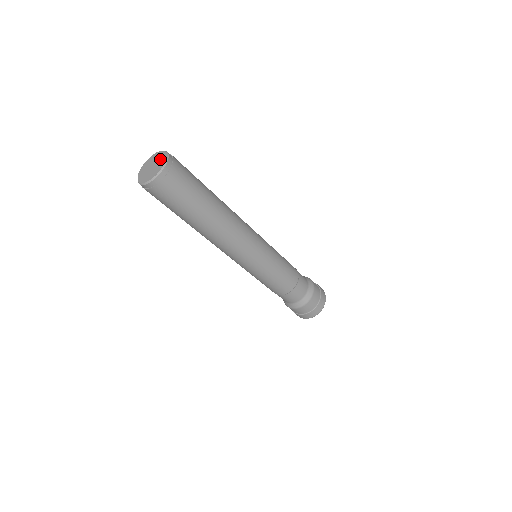
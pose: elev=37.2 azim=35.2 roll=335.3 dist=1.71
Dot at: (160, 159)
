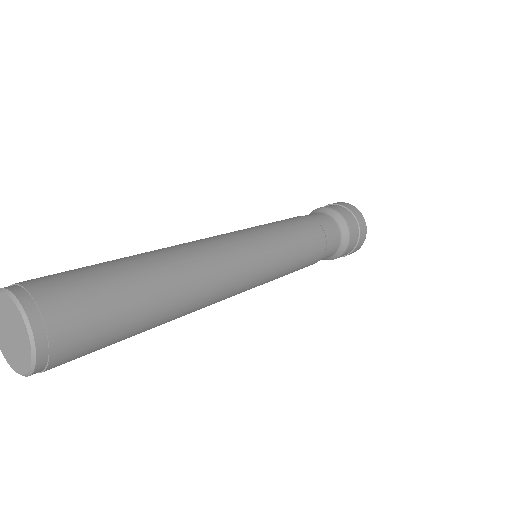
Dot at: (10, 314)
